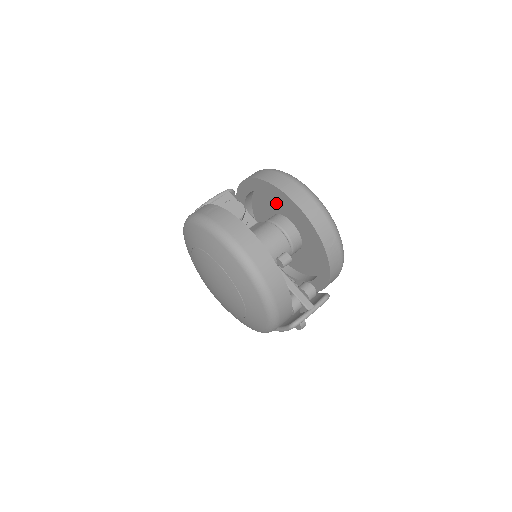
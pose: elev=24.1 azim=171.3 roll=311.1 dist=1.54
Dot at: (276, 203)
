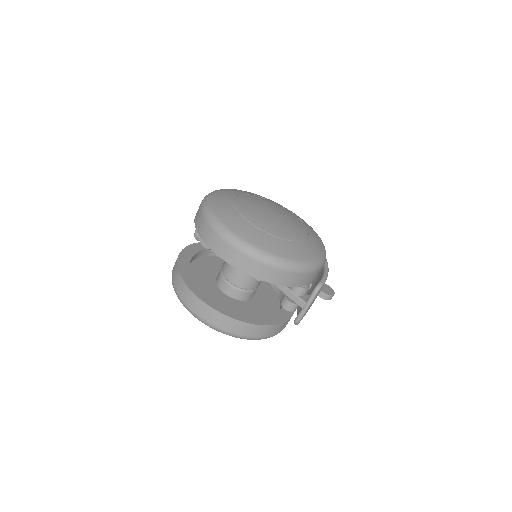
Dot at: occluded
